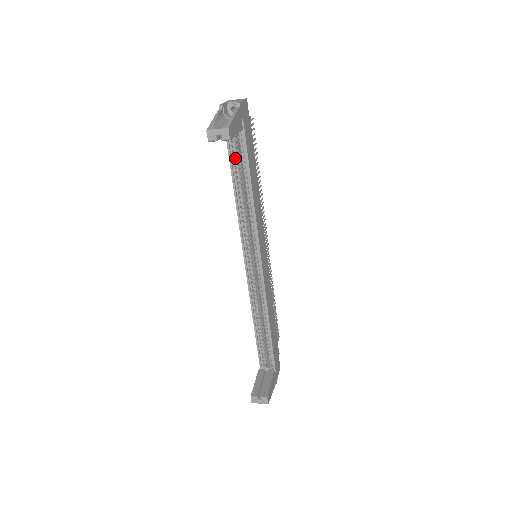
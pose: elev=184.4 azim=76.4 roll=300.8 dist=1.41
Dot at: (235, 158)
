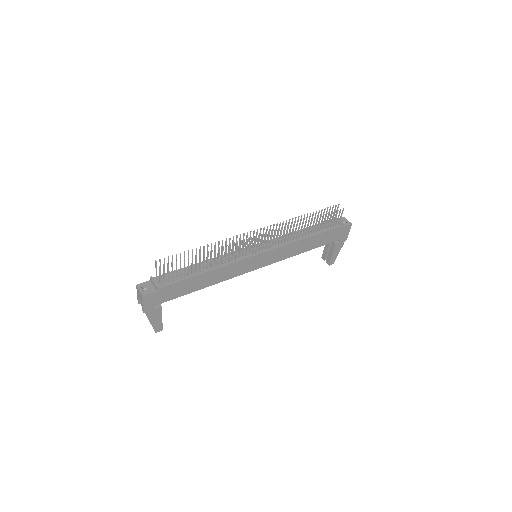
Dot at: occluded
